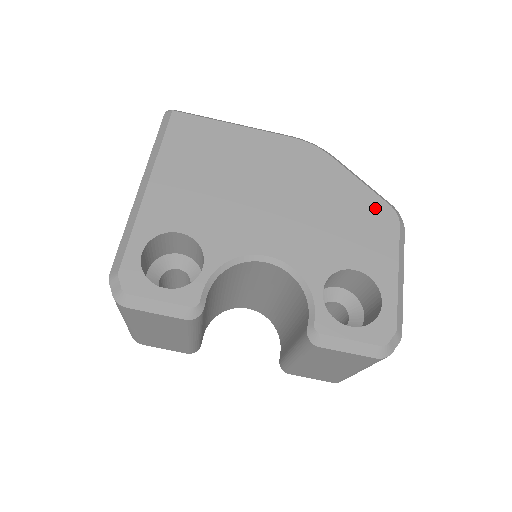
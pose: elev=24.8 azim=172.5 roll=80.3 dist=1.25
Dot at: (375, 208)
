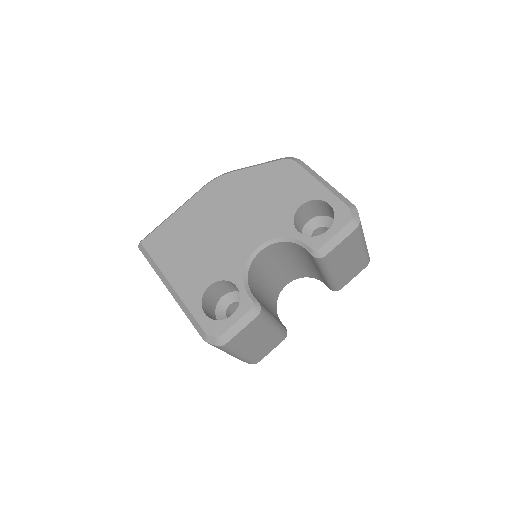
Dot at: (277, 169)
